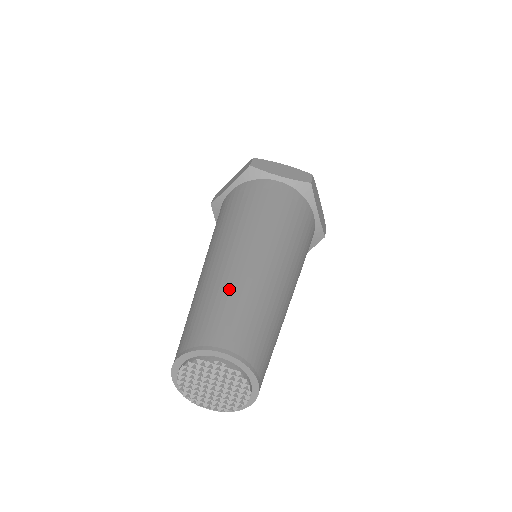
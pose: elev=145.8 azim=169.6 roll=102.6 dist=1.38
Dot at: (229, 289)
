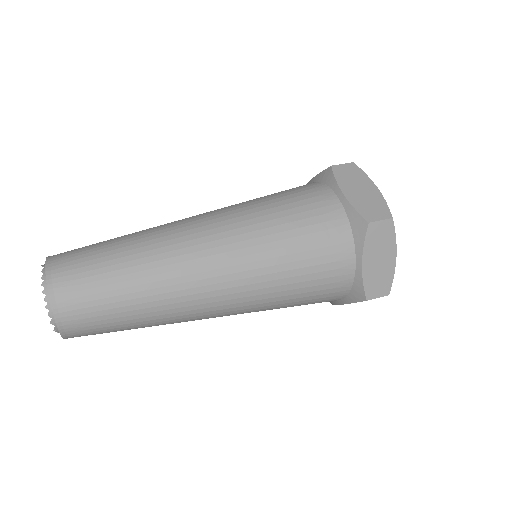
Dot at: occluded
